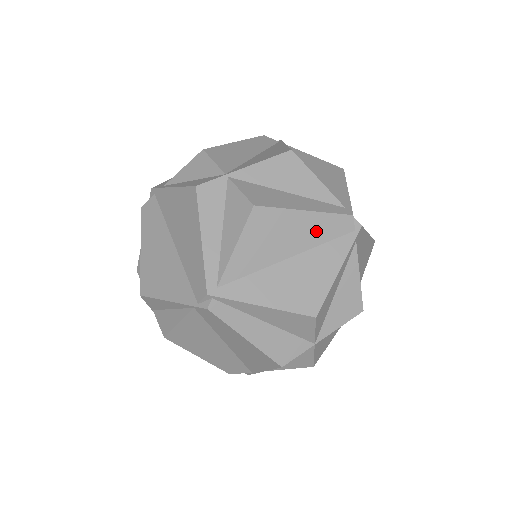
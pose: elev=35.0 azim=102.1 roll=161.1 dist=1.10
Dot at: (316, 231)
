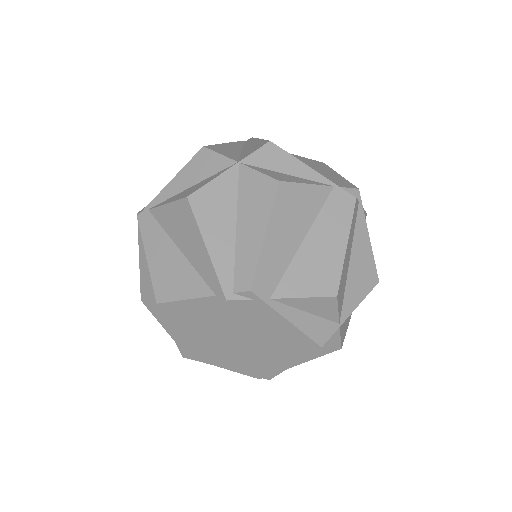
Dot at: occluded
